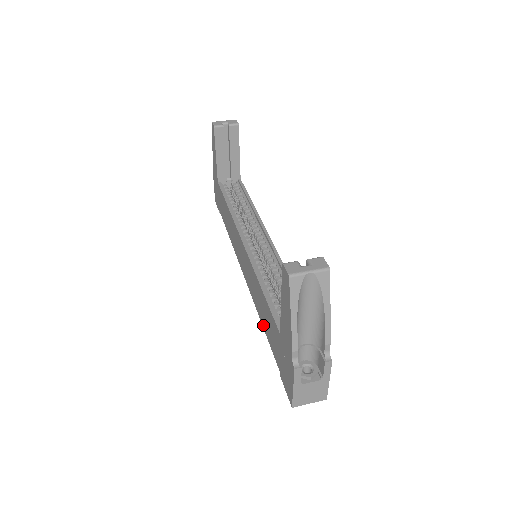
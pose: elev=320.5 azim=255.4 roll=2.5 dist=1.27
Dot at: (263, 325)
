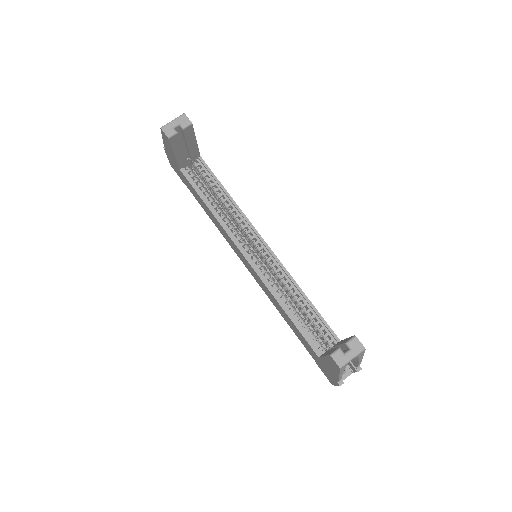
Dot at: (287, 323)
